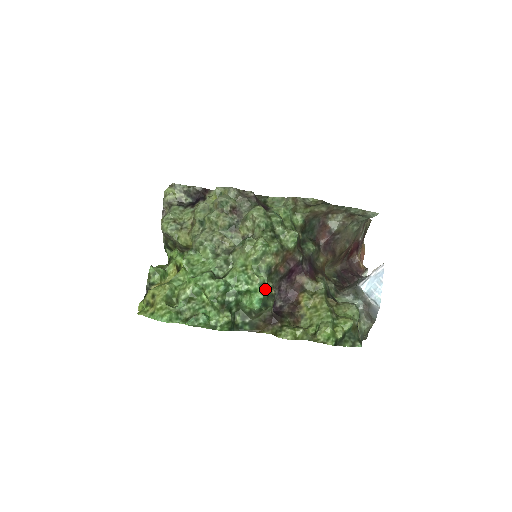
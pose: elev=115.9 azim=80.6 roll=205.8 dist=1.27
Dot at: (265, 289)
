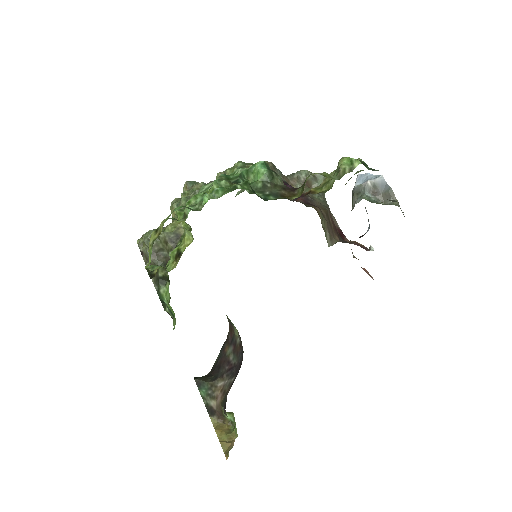
Dot at: occluded
